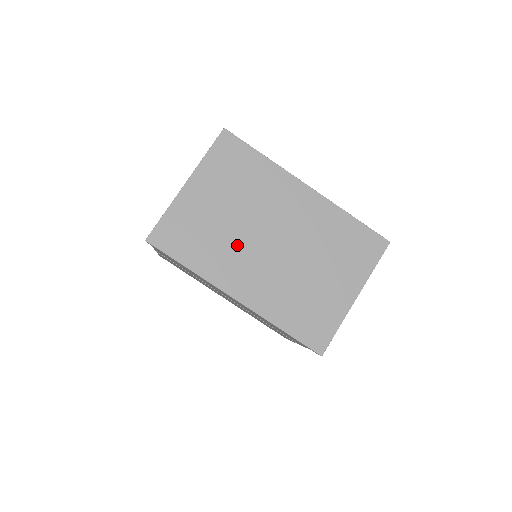
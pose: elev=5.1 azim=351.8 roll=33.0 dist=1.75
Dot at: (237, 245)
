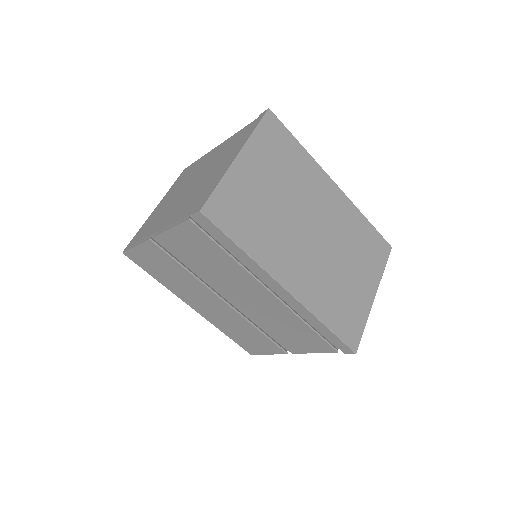
Dot at: (285, 231)
